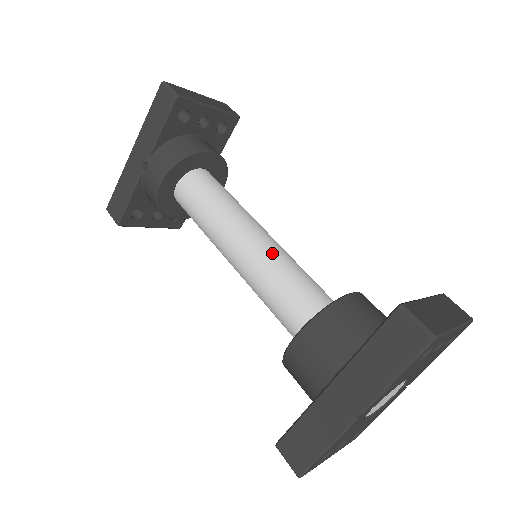
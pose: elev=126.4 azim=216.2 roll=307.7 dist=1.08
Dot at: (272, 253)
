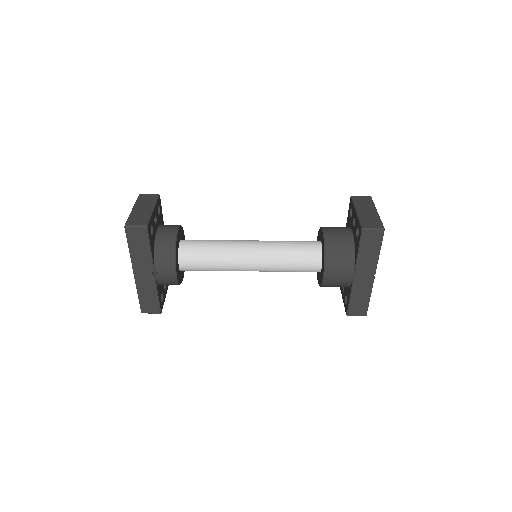
Dot at: (269, 249)
